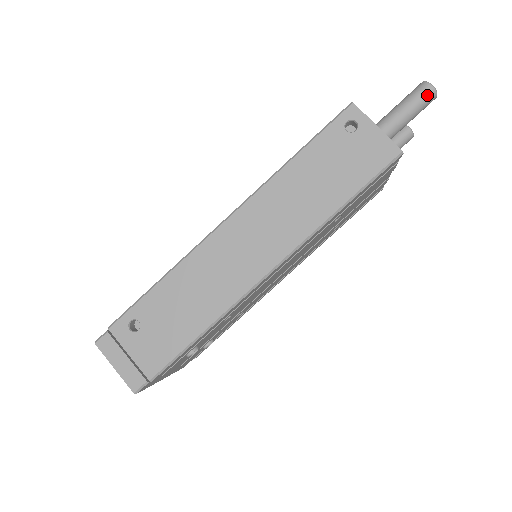
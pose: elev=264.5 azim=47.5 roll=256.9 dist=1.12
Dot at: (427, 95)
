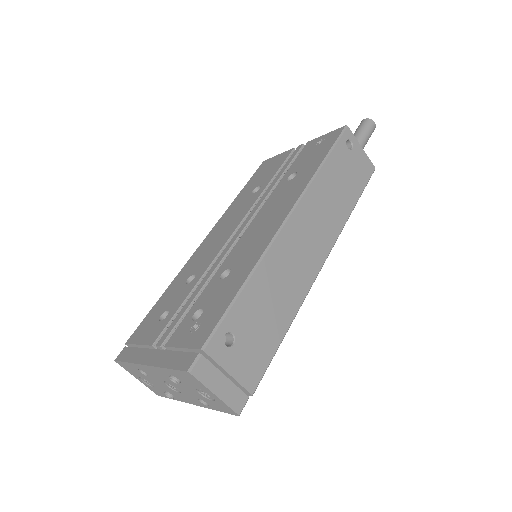
Dot at: (373, 129)
